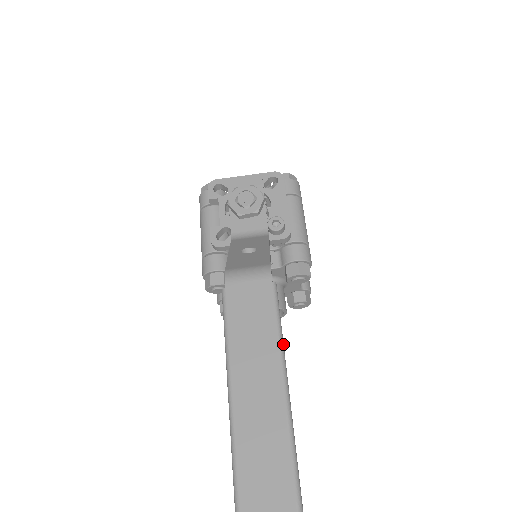
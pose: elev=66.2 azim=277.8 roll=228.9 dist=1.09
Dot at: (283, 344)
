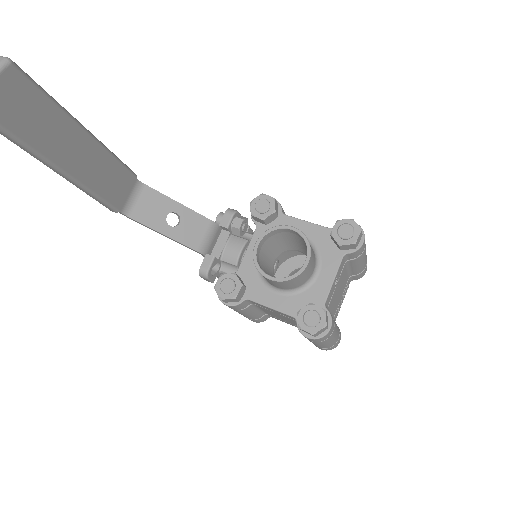
Dot at: occluded
